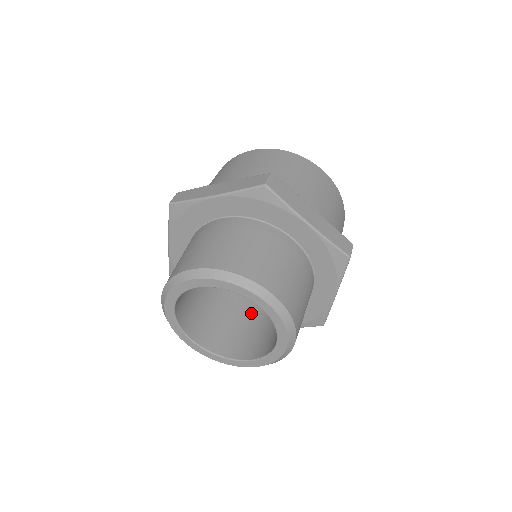
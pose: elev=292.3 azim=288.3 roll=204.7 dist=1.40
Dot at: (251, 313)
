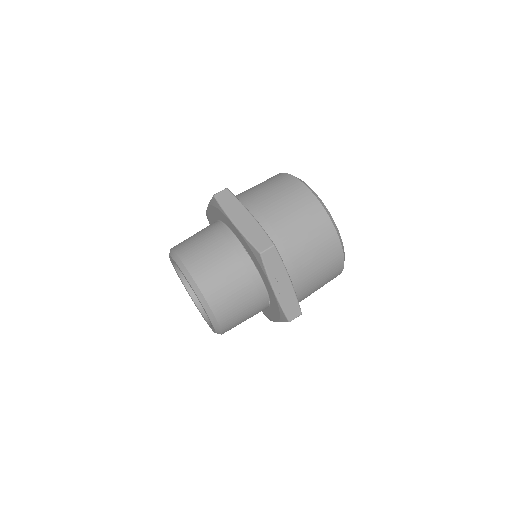
Dot at: occluded
